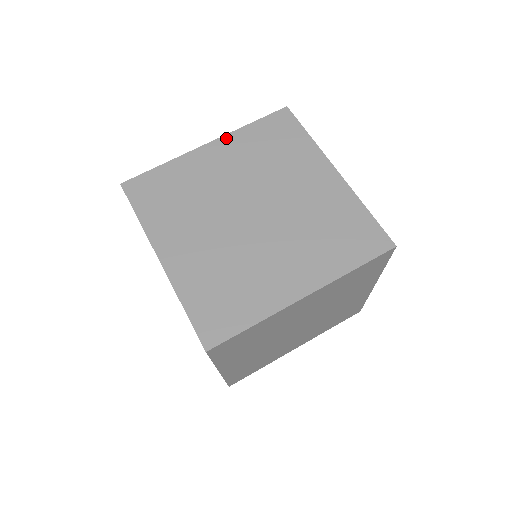
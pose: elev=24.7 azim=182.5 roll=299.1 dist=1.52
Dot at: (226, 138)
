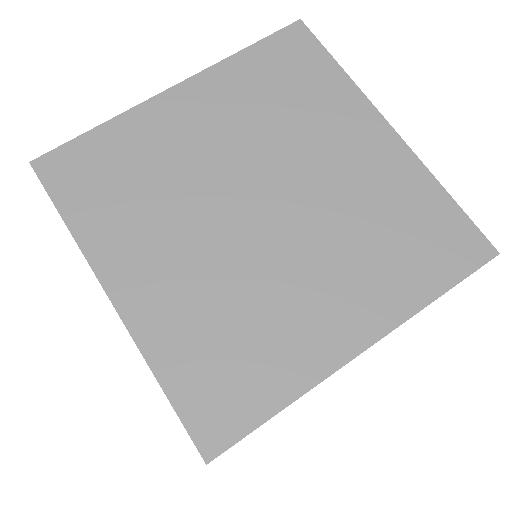
Dot at: (205, 75)
